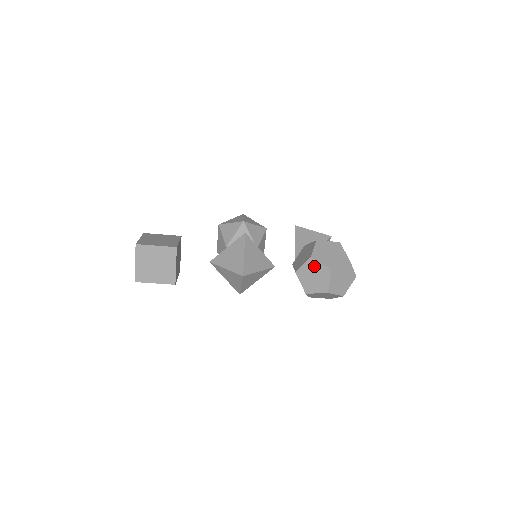
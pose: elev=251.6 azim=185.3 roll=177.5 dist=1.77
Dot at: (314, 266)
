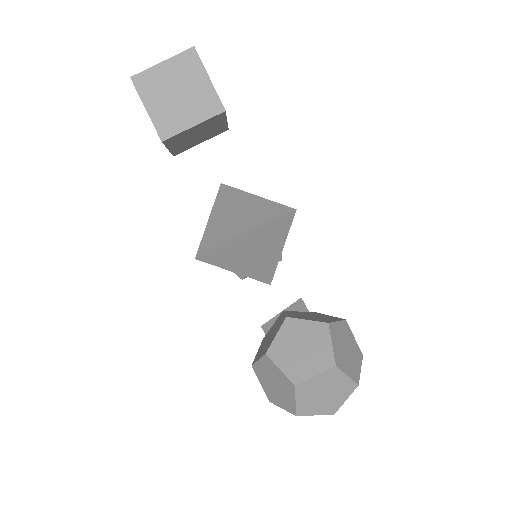
Dot at: (319, 337)
